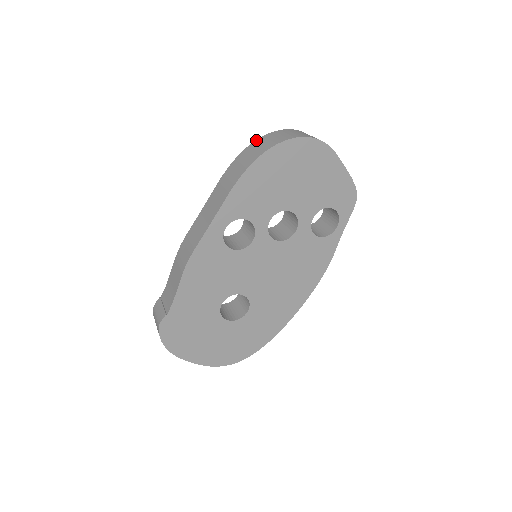
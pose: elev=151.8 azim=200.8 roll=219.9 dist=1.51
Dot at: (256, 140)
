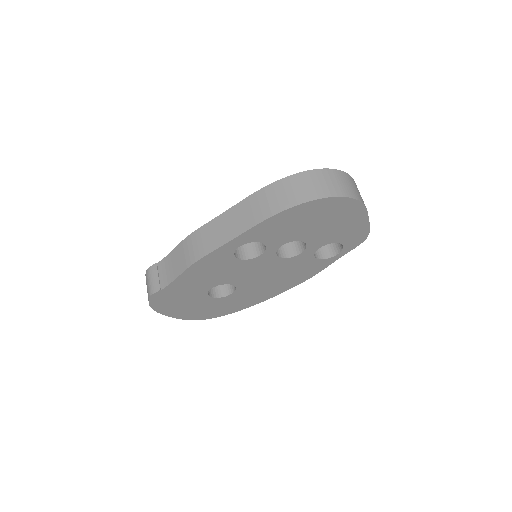
Dot at: (300, 173)
